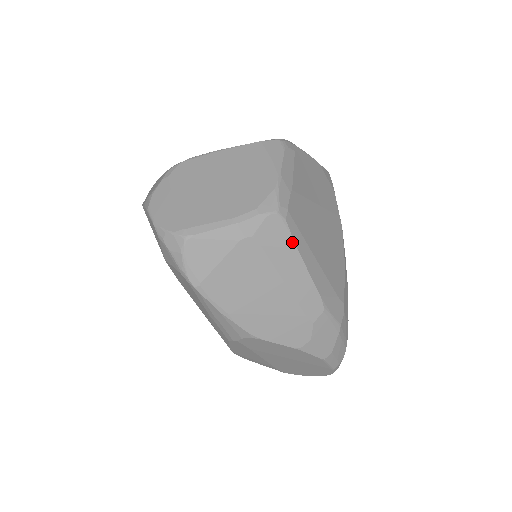
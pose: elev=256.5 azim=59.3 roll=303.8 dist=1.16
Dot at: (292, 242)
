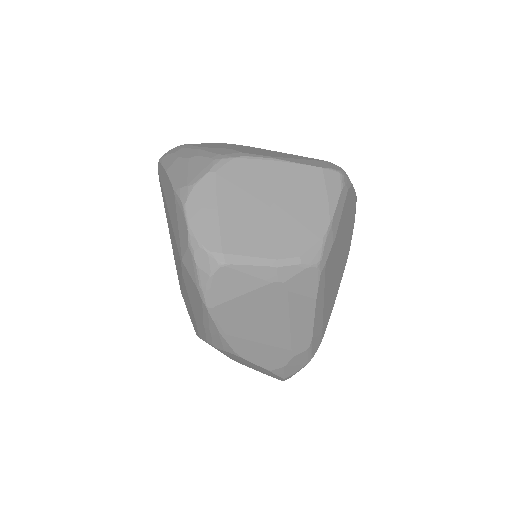
Dot at: (315, 293)
